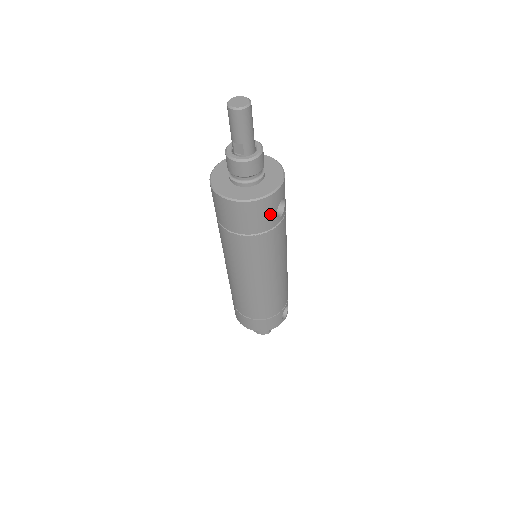
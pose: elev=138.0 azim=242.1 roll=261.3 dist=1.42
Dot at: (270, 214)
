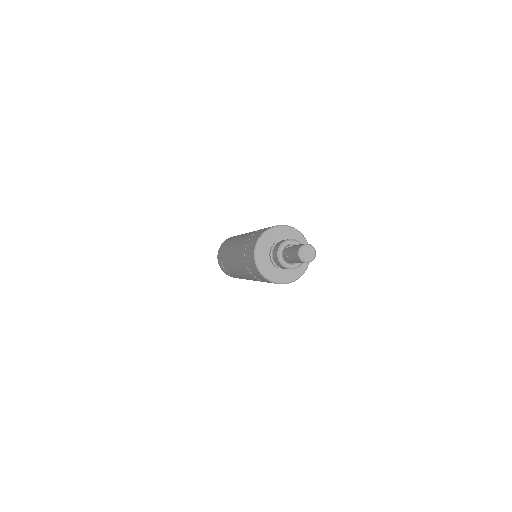
Dot at: occluded
